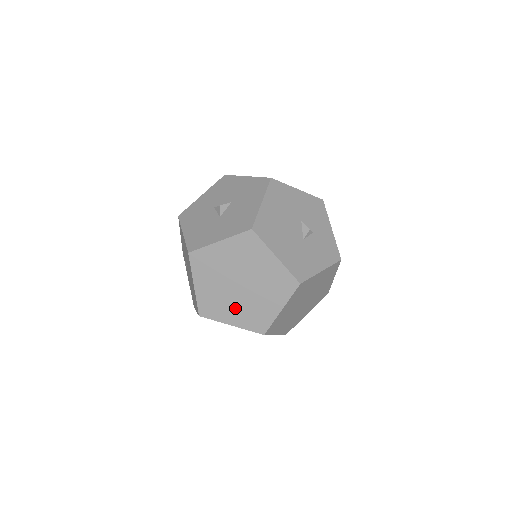
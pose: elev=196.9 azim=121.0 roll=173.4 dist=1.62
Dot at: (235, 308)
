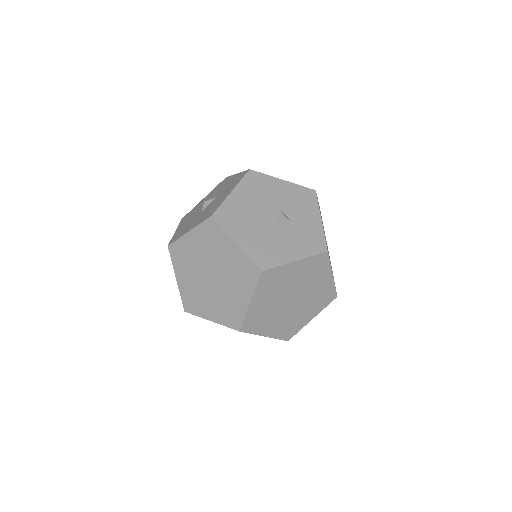
Dot at: (211, 302)
